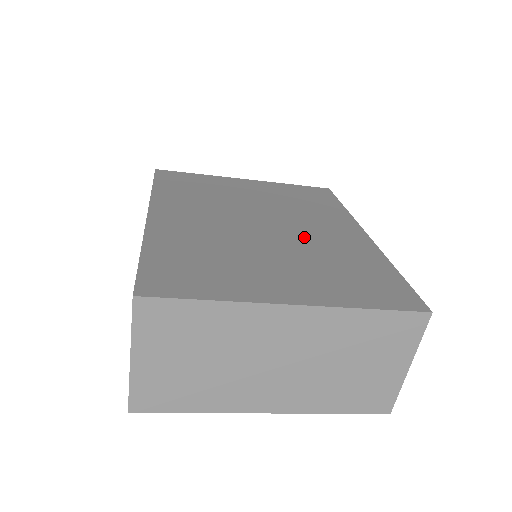
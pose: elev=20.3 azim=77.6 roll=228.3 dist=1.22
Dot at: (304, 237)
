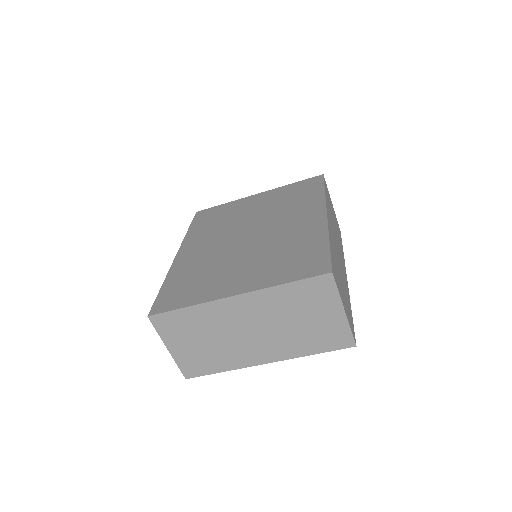
Dot at: (272, 235)
